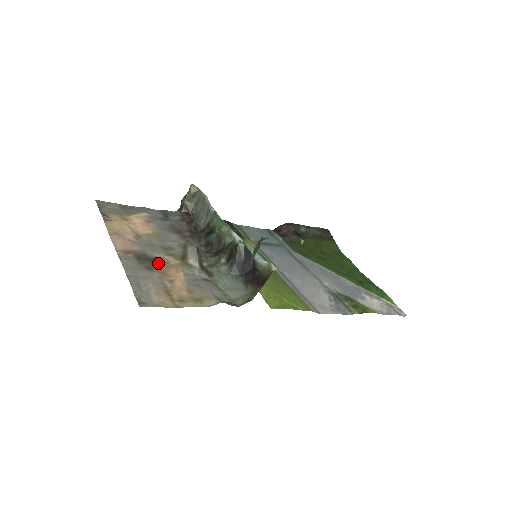
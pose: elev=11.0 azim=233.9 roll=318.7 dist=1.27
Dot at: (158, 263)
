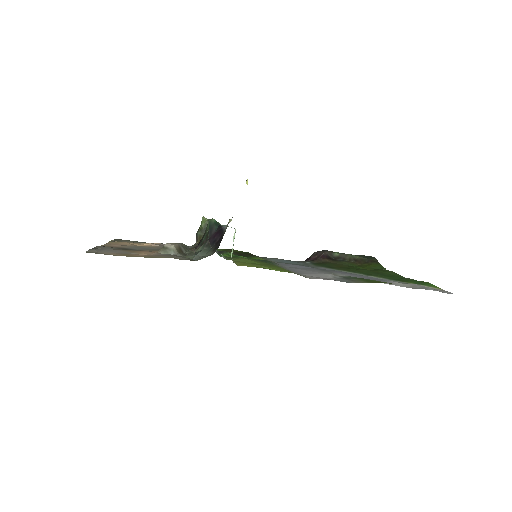
Dot at: (136, 250)
